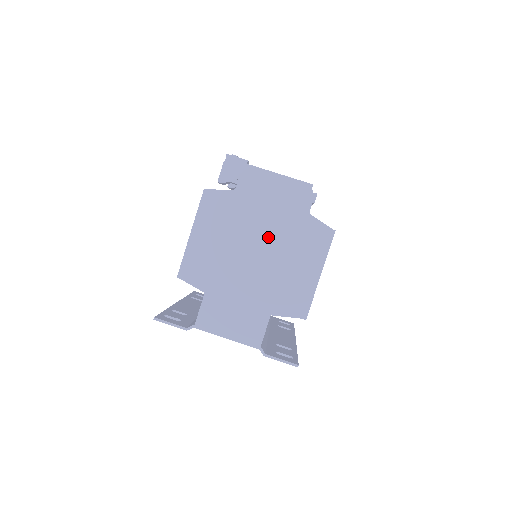
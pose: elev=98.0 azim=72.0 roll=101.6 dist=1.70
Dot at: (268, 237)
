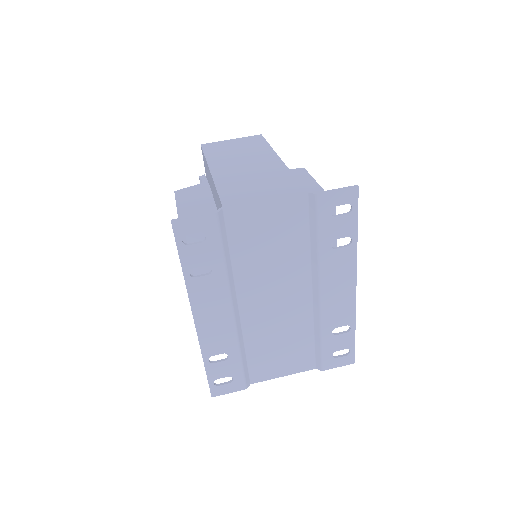
Dot at: (249, 155)
